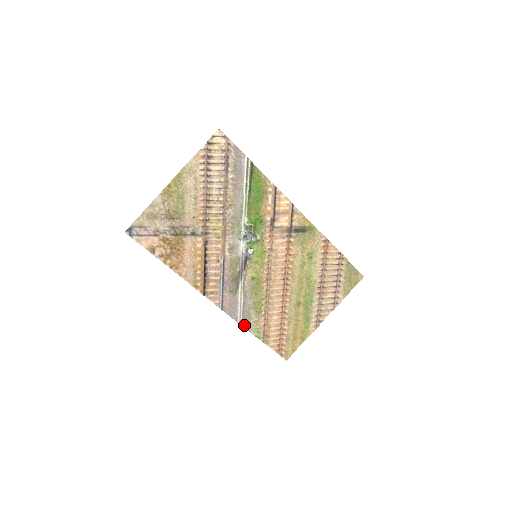
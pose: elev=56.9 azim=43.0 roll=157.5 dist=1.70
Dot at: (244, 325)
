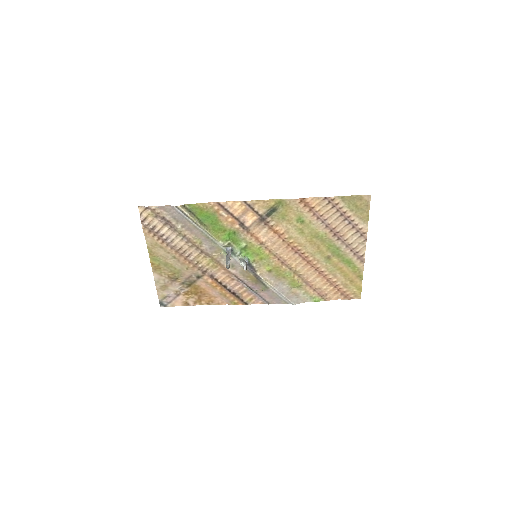
Dot at: (297, 302)
